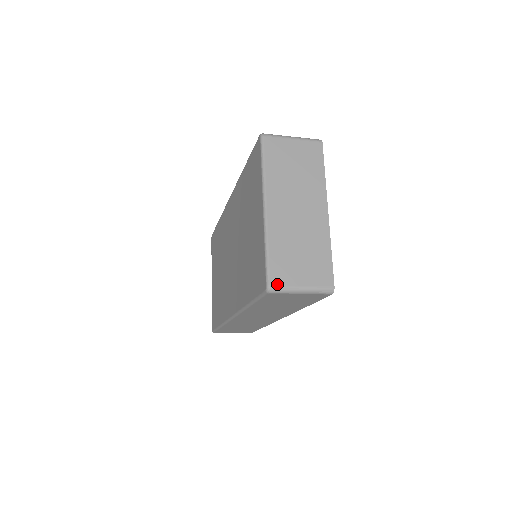
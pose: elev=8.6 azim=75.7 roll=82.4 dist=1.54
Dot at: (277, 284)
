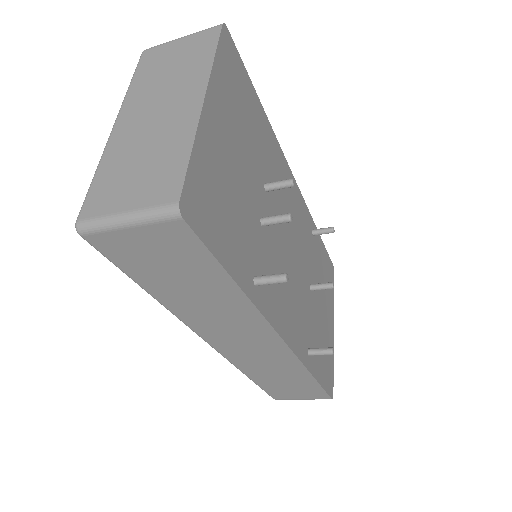
Dot at: (88, 216)
